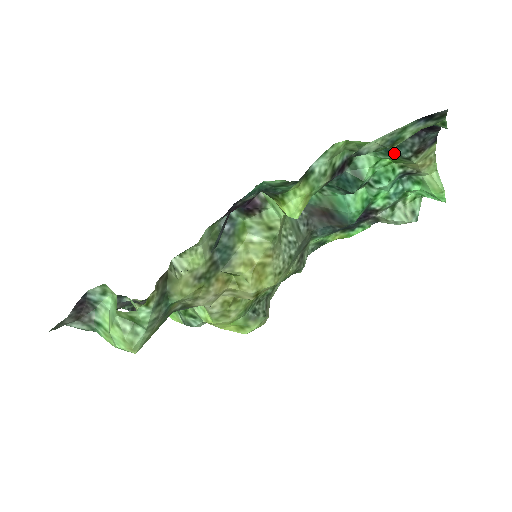
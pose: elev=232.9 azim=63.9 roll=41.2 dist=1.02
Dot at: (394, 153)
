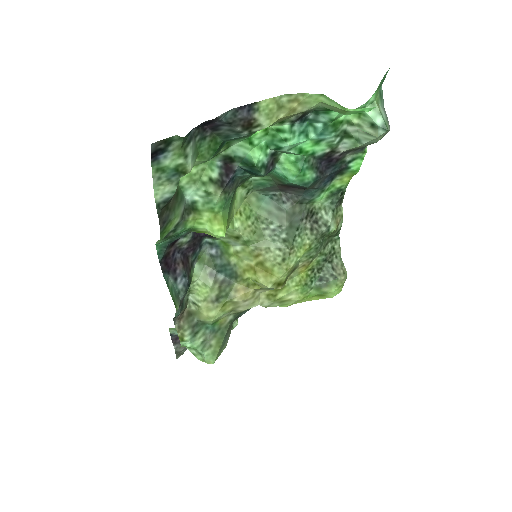
Dot at: (238, 138)
